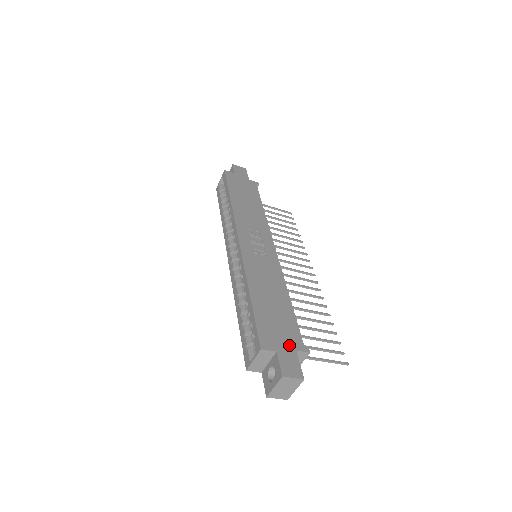
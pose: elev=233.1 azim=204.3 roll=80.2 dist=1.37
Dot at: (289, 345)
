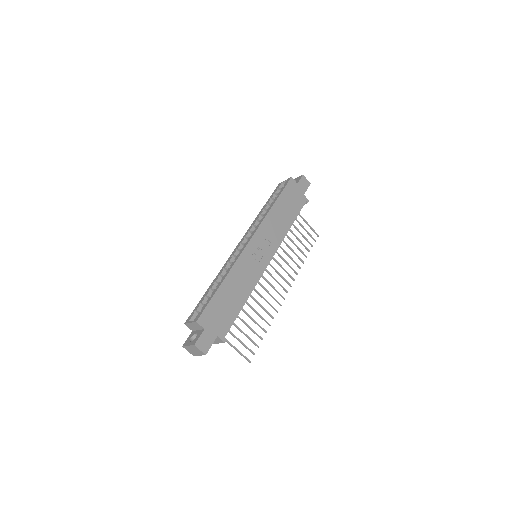
Dot at: (216, 330)
